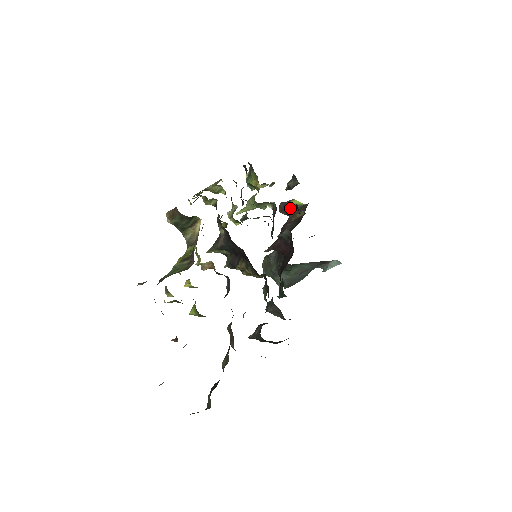
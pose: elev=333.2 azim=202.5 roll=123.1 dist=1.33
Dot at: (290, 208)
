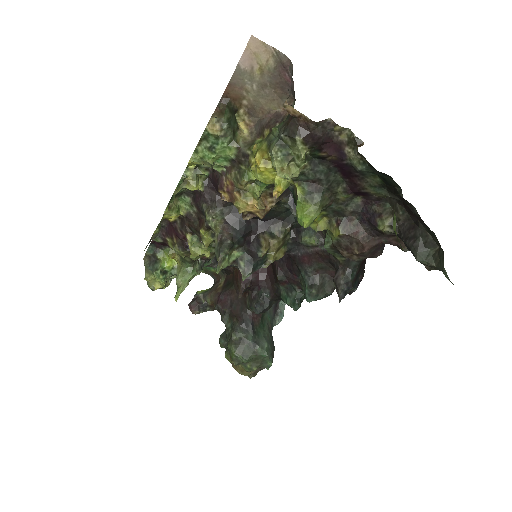
Dot at: (203, 297)
